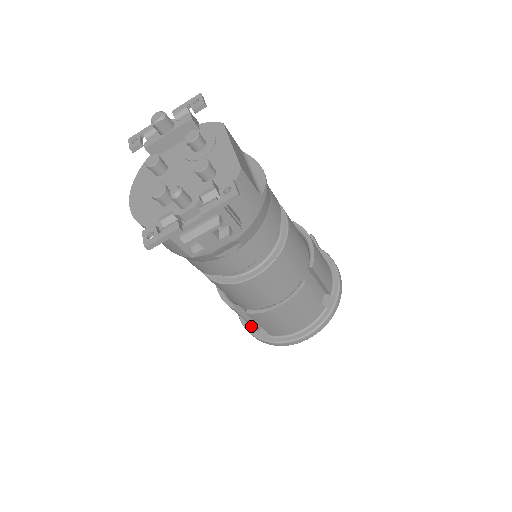
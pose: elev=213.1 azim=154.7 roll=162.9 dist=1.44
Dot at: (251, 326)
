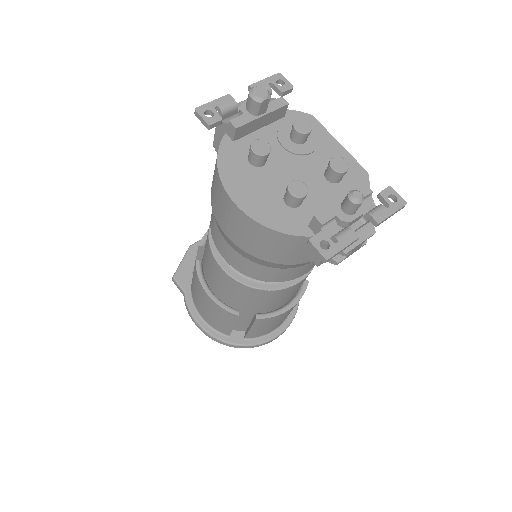
Dot at: (218, 331)
